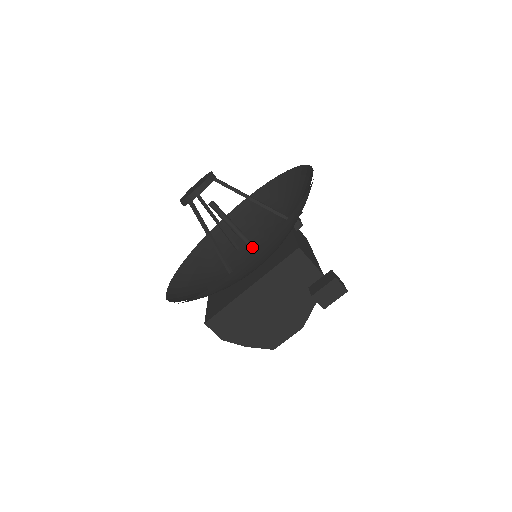
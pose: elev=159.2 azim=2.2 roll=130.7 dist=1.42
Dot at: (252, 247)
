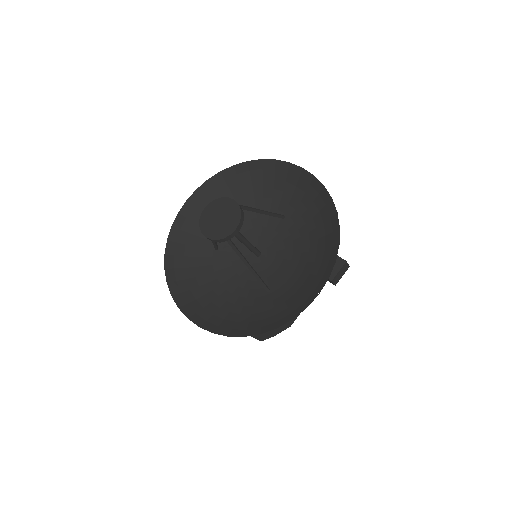
Dot at: (256, 251)
